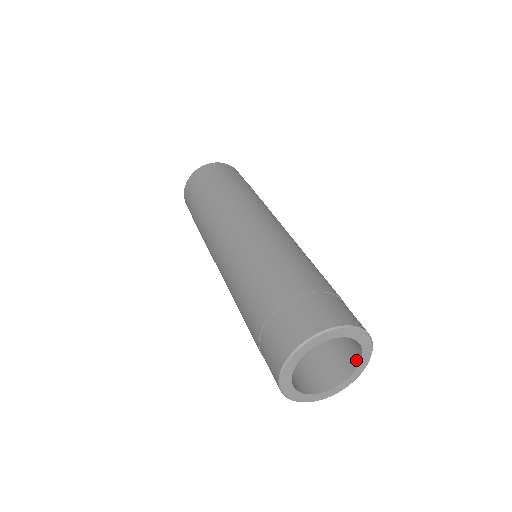
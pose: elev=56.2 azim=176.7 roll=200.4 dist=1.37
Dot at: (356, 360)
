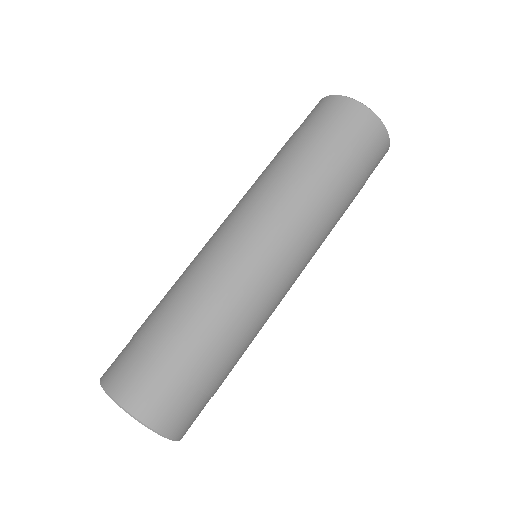
Dot at: occluded
